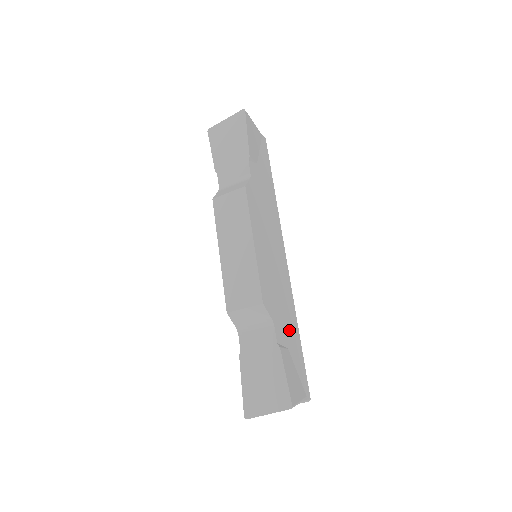
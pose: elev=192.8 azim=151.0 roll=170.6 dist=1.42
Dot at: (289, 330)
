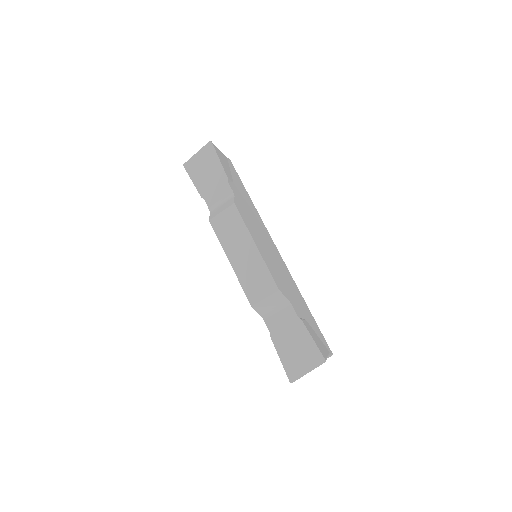
Dot at: (301, 306)
